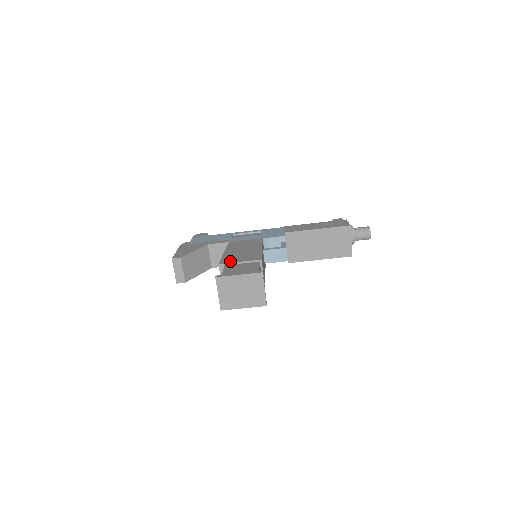
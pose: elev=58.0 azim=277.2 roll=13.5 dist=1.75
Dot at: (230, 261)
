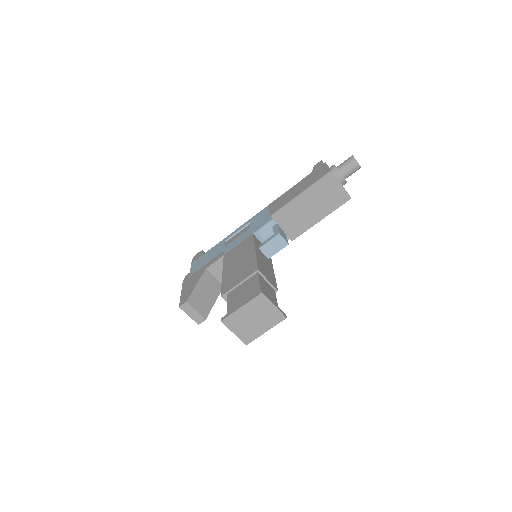
Dot at: (230, 287)
